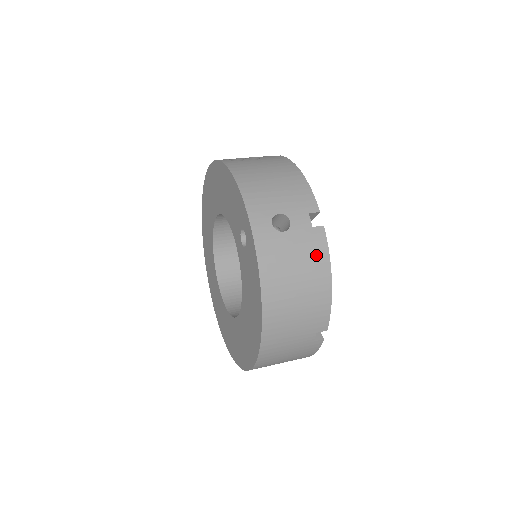
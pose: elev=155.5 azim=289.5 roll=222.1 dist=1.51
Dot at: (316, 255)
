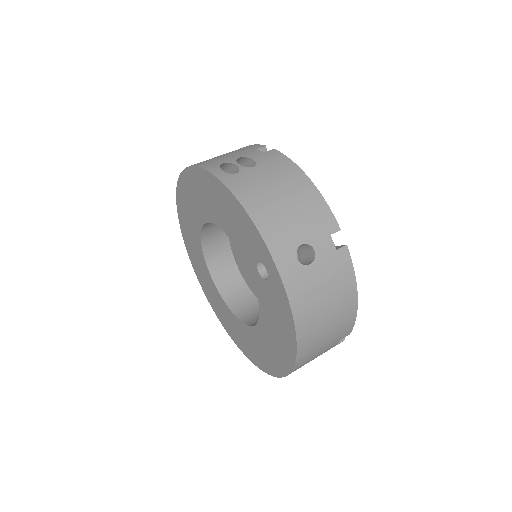
Dot at: (343, 278)
